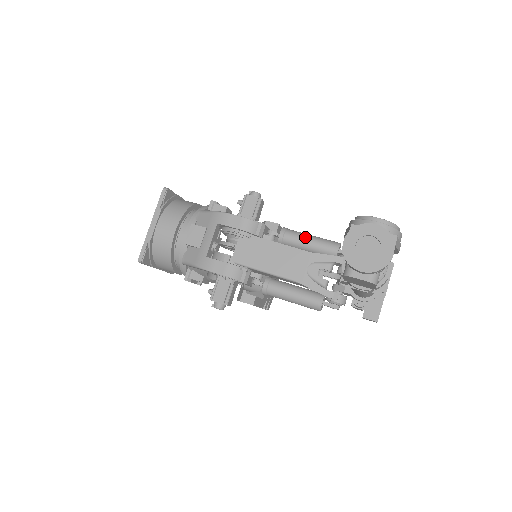
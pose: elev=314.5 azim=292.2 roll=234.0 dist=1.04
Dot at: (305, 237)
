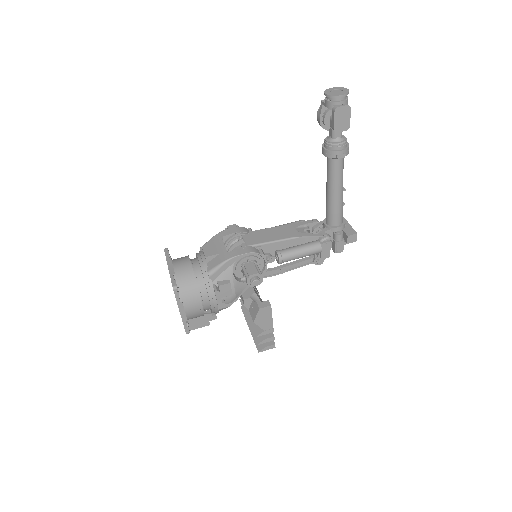
Dot at: (281, 225)
